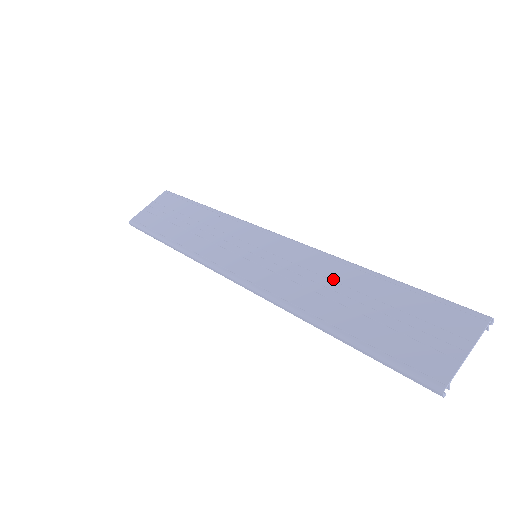
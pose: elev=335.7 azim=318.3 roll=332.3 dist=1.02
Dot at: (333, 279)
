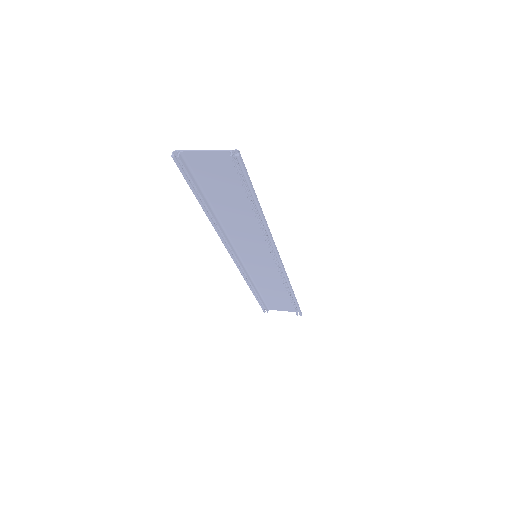
Dot at: (247, 219)
